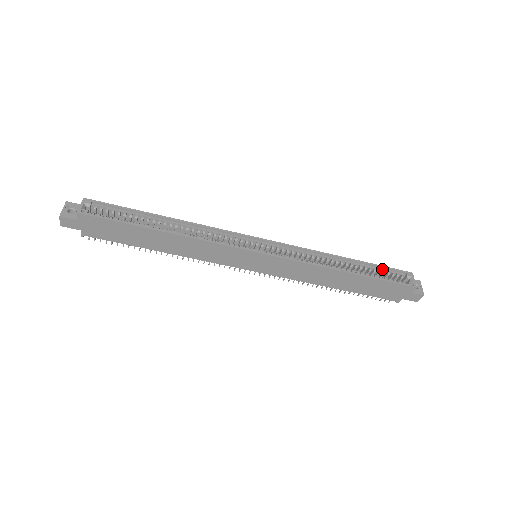
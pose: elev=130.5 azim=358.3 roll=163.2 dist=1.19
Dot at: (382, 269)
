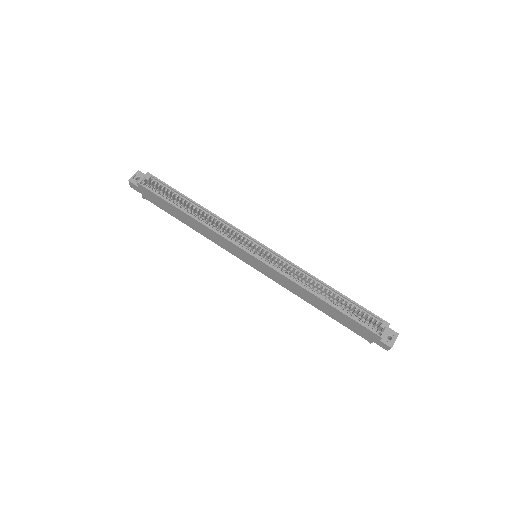
Dot at: (360, 309)
